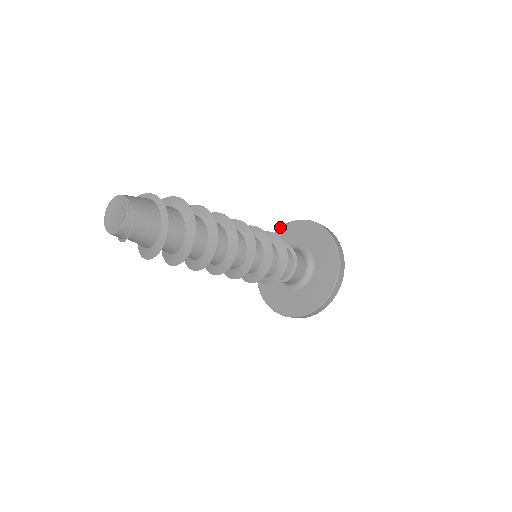
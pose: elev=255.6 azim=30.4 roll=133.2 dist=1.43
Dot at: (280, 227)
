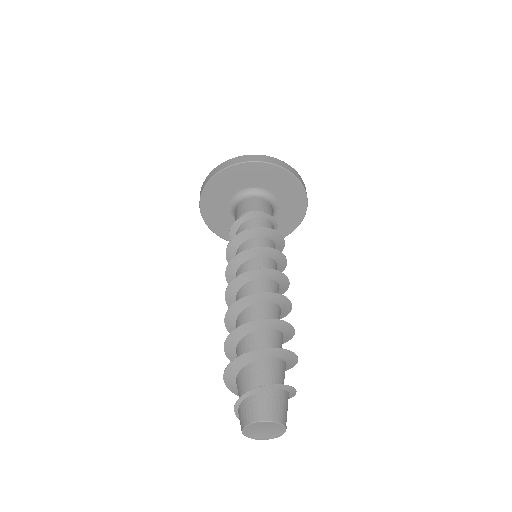
Dot at: (251, 162)
